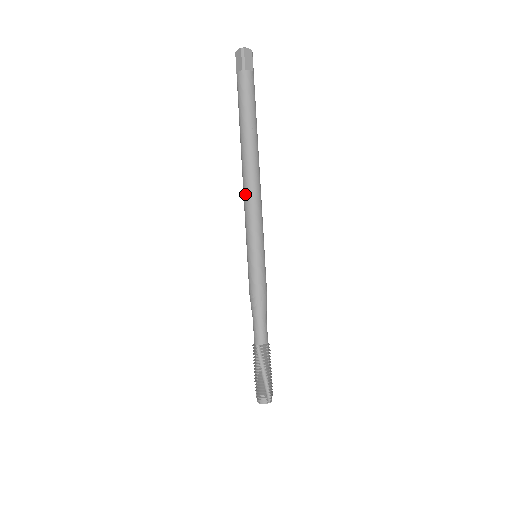
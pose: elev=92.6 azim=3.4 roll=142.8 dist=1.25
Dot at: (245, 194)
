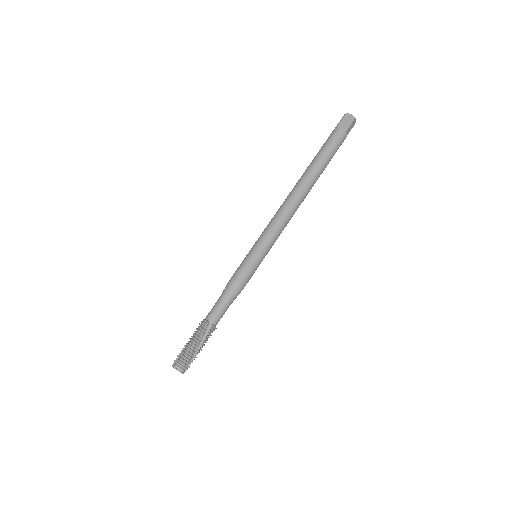
Dot at: (285, 208)
